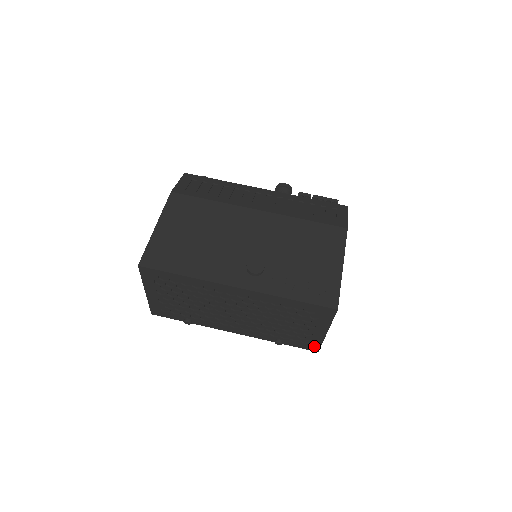
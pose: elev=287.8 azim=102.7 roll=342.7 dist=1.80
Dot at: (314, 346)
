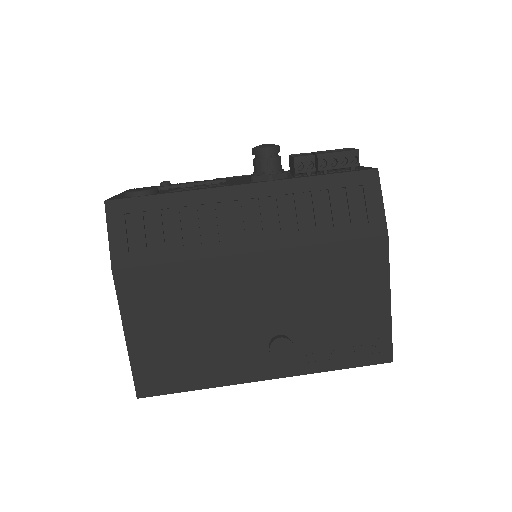
Dot at: occluded
